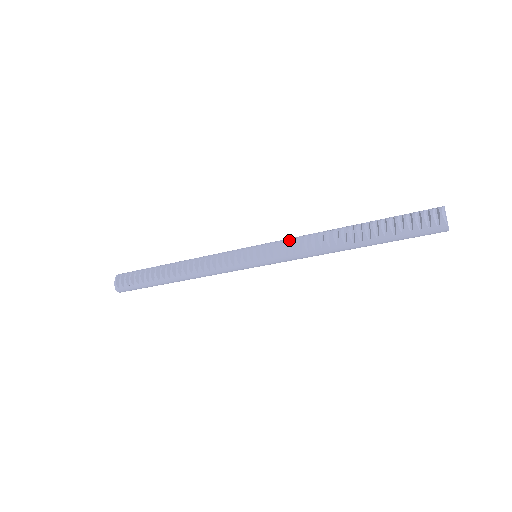
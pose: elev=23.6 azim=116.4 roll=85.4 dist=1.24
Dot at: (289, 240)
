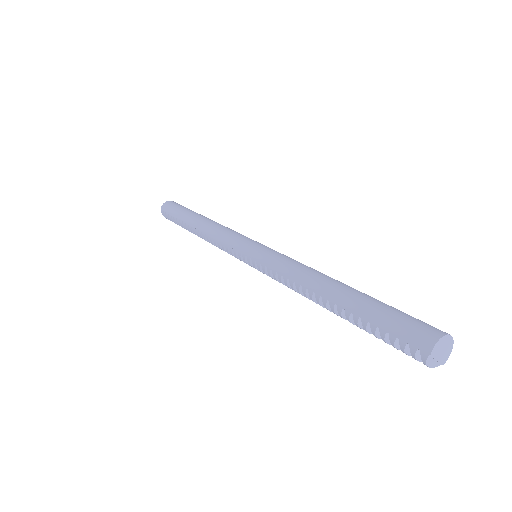
Dot at: (275, 279)
